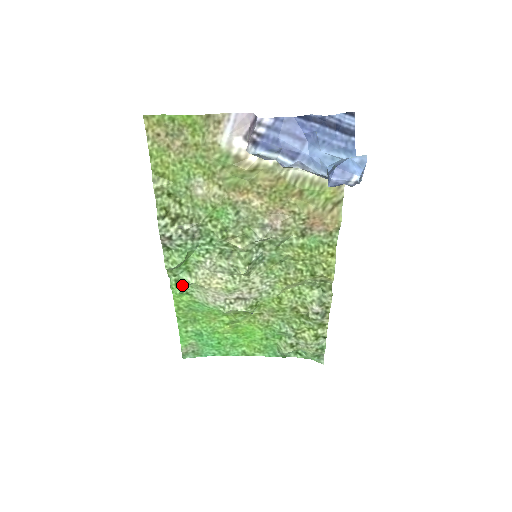
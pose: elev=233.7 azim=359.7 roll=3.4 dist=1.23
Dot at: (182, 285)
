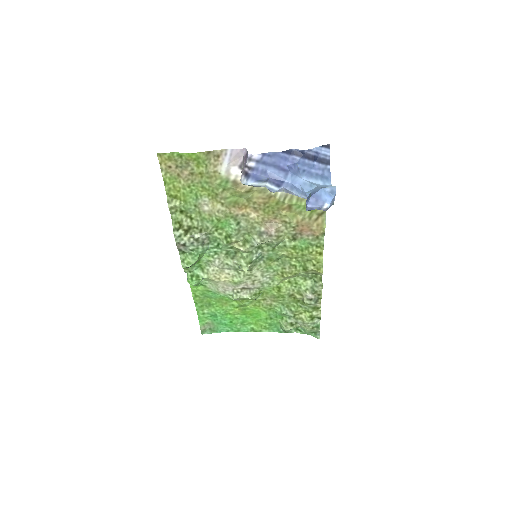
Dot at: (197, 279)
